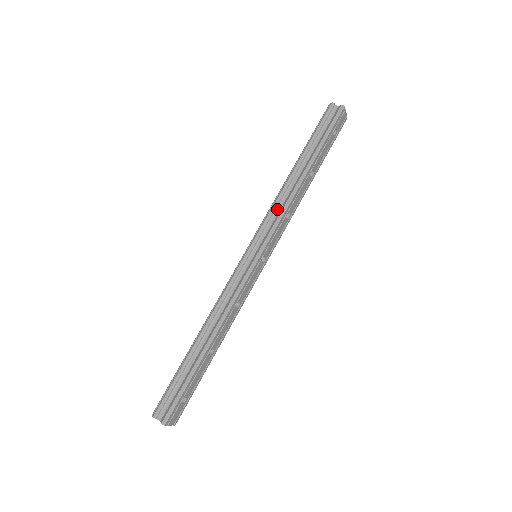
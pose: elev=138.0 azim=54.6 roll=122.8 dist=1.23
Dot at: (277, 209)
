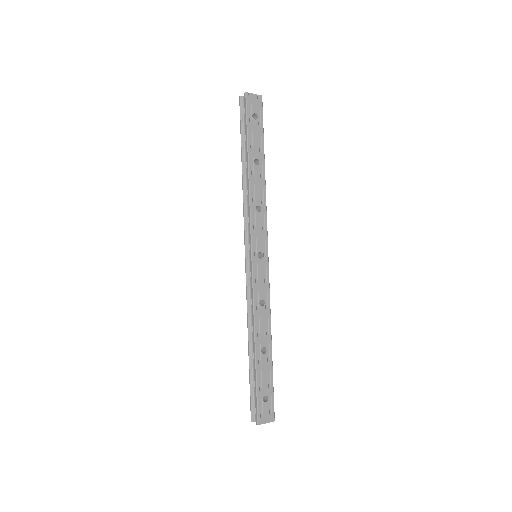
Dot at: (247, 210)
